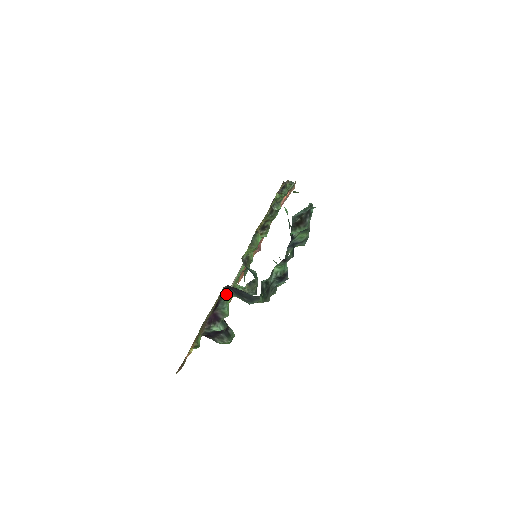
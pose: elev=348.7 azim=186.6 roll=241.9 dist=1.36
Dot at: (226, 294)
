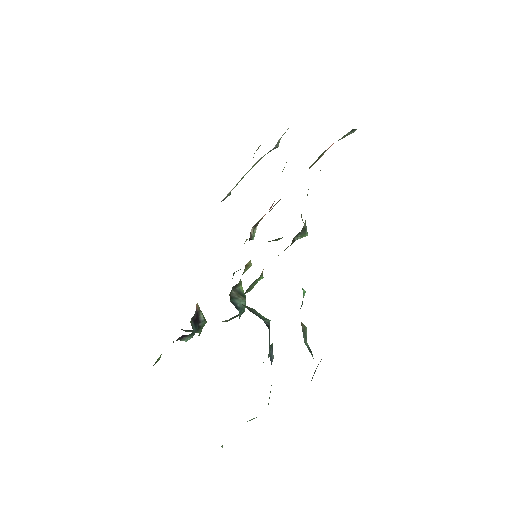
Dot at: occluded
